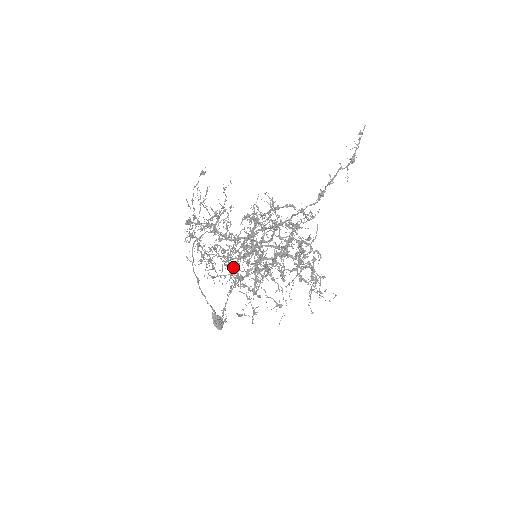
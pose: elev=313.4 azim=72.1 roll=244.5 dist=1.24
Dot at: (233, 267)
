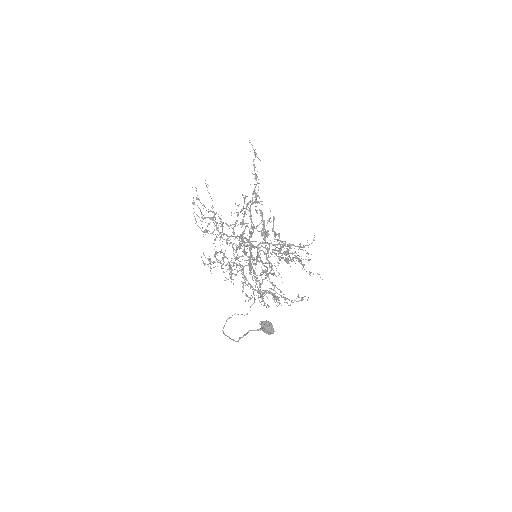
Dot at: (246, 262)
